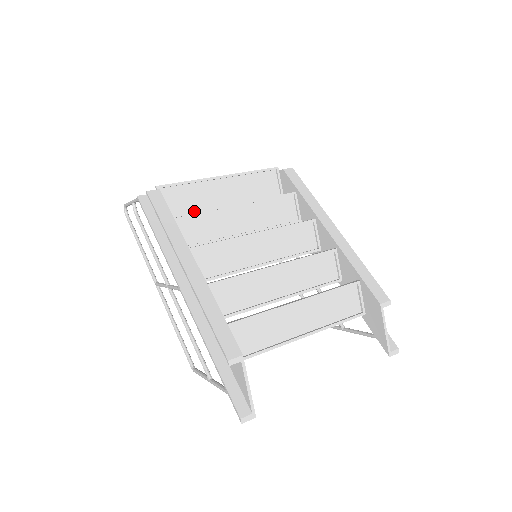
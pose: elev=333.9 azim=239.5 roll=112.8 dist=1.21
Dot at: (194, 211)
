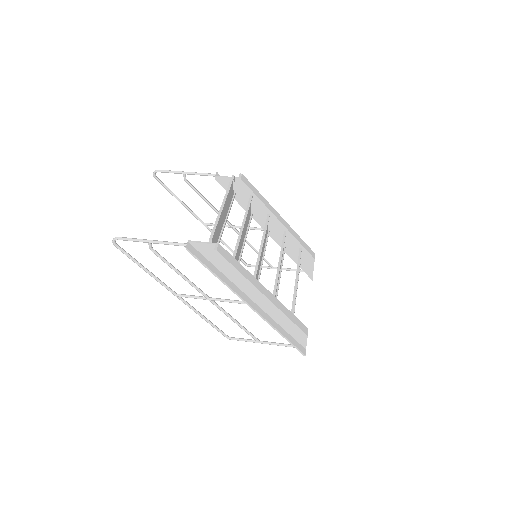
Dot at: (237, 248)
